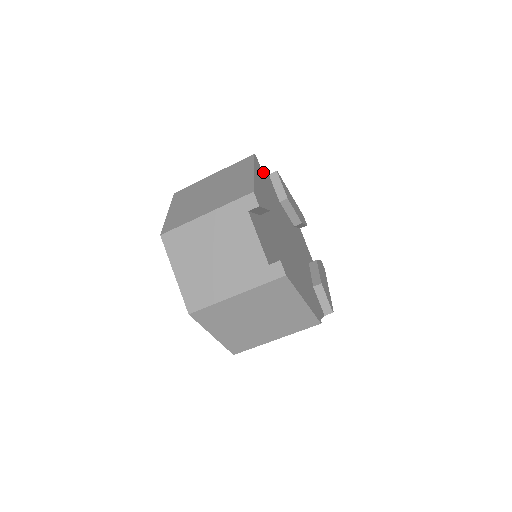
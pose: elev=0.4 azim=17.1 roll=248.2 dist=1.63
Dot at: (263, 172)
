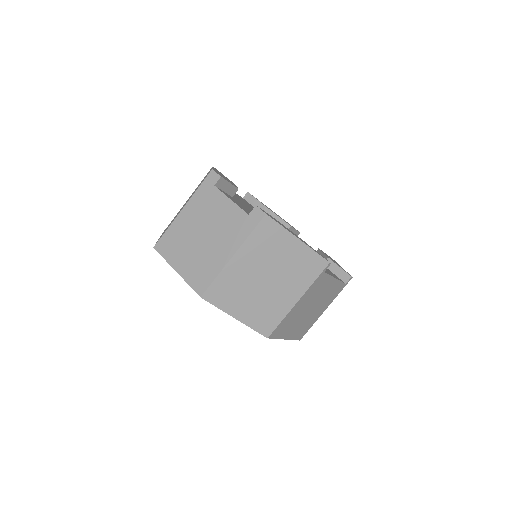
Dot at: occluded
